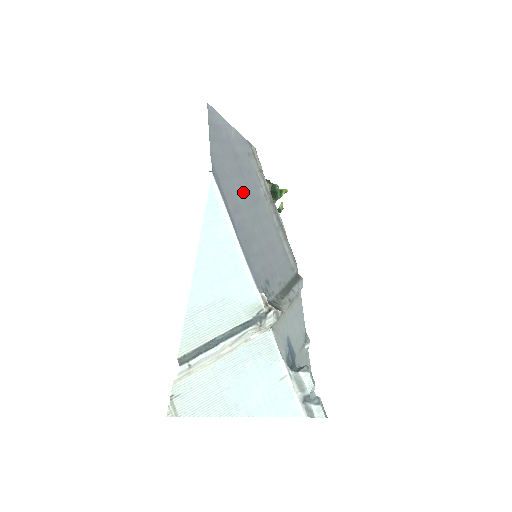
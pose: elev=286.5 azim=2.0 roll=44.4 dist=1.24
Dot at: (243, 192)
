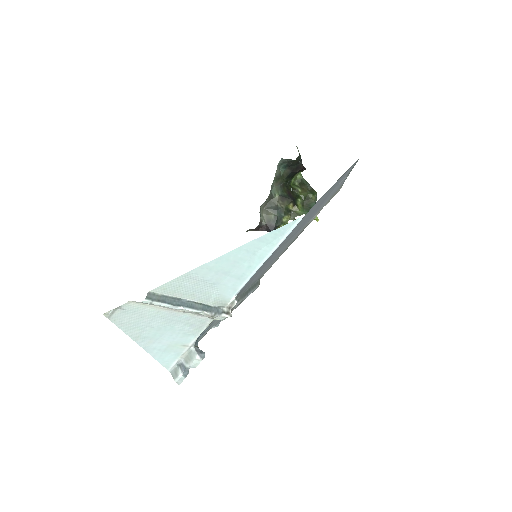
Dot at: (301, 225)
